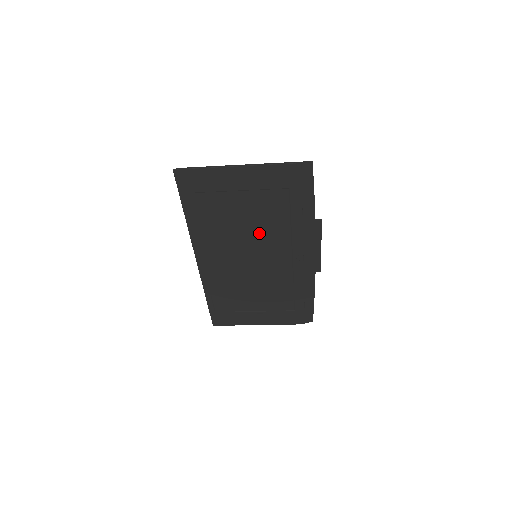
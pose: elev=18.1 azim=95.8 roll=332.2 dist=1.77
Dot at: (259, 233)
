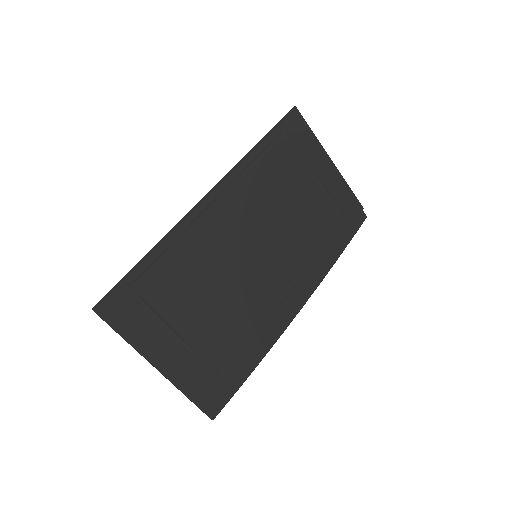
Dot at: (289, 231)
